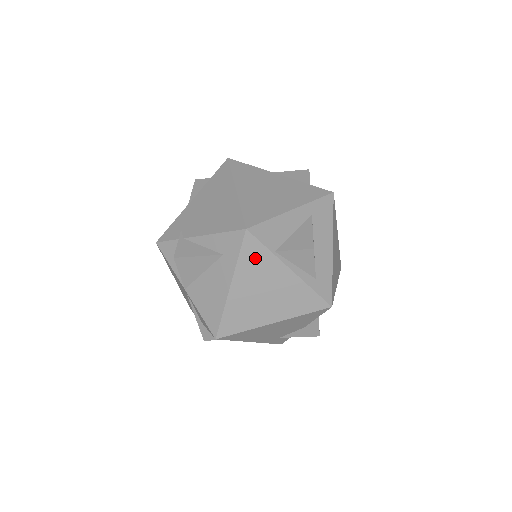
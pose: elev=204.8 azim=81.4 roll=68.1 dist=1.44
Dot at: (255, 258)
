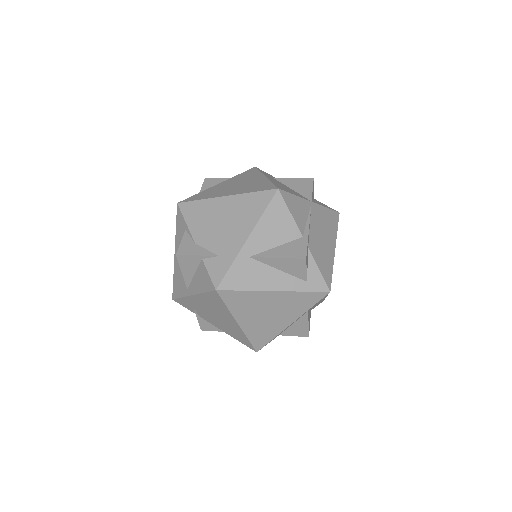
Dot at: occluded
